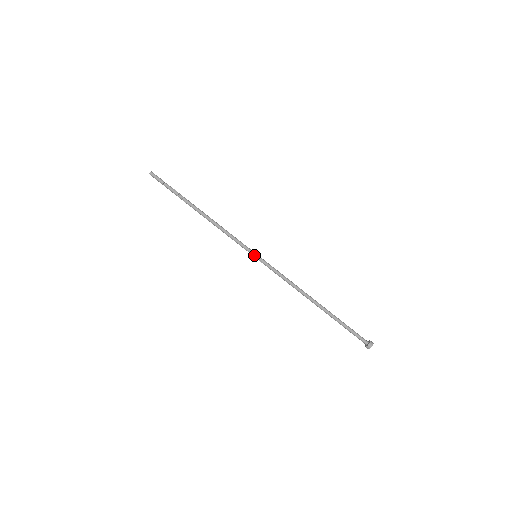
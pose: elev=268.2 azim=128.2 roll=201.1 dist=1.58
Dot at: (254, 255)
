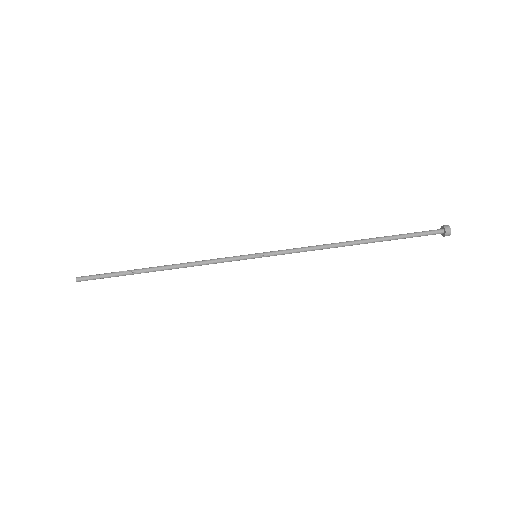
Dot at: (253, 256)
